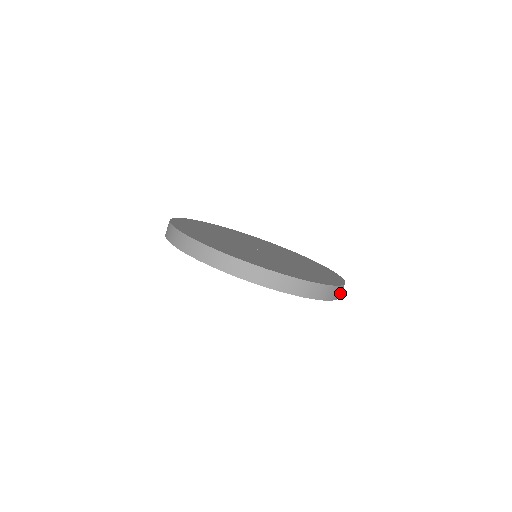
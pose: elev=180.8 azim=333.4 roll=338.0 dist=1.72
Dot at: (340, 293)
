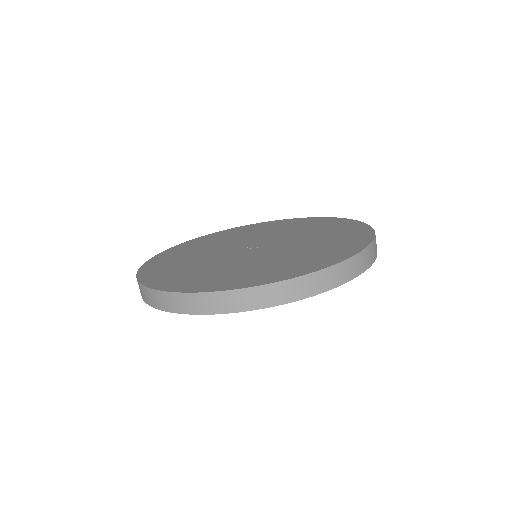
Dot at: (352, 270)
